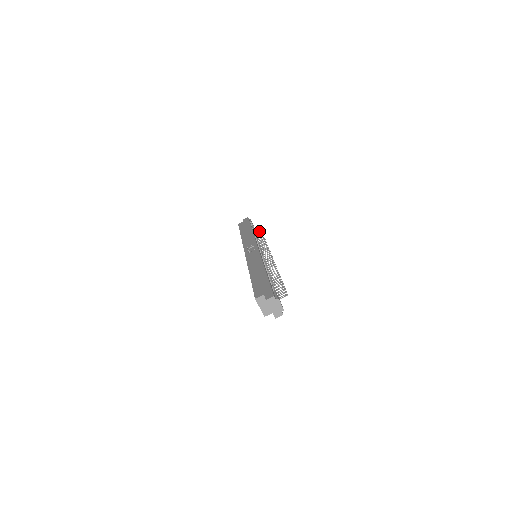
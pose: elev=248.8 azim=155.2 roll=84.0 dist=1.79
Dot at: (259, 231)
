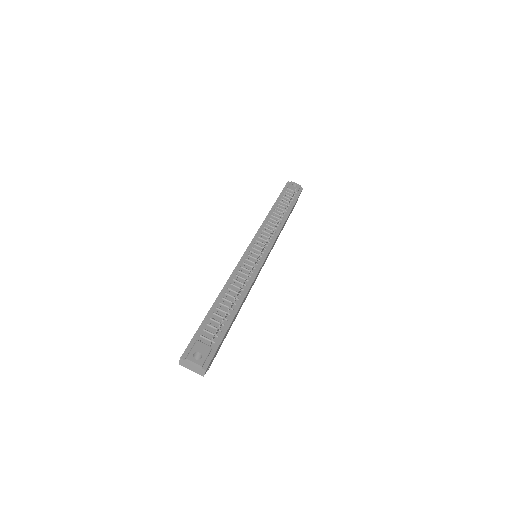
Dot at: occluded
